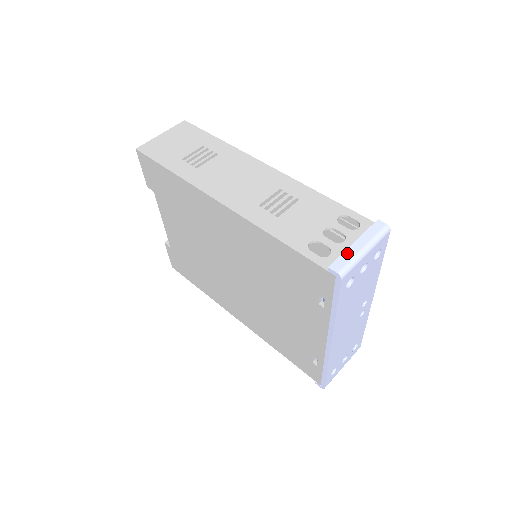
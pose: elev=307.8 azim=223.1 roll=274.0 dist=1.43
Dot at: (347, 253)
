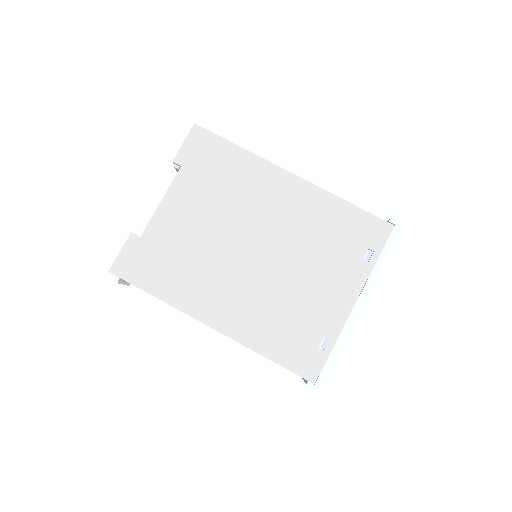
Dot at: occluded
